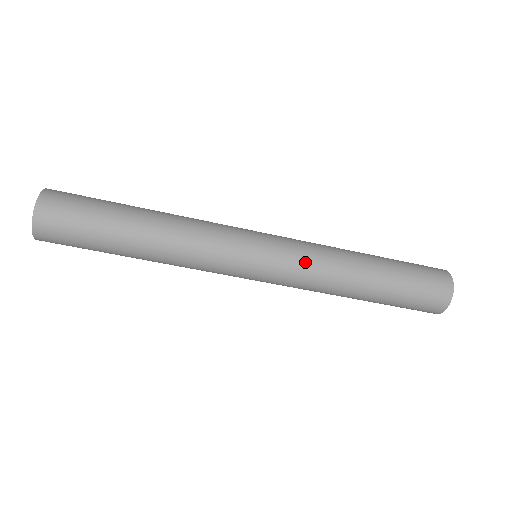
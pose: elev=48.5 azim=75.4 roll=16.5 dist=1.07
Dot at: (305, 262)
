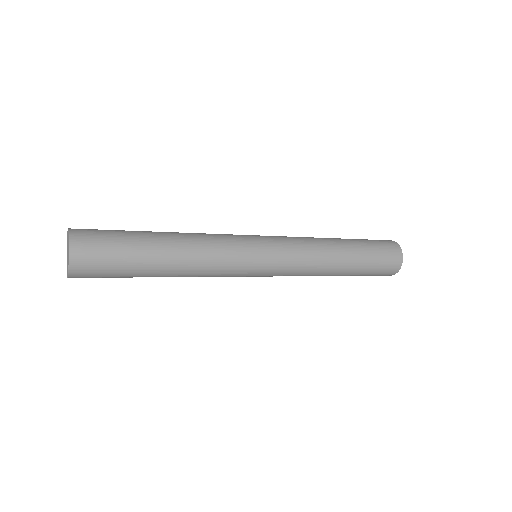
Dot at: (297, 266)
